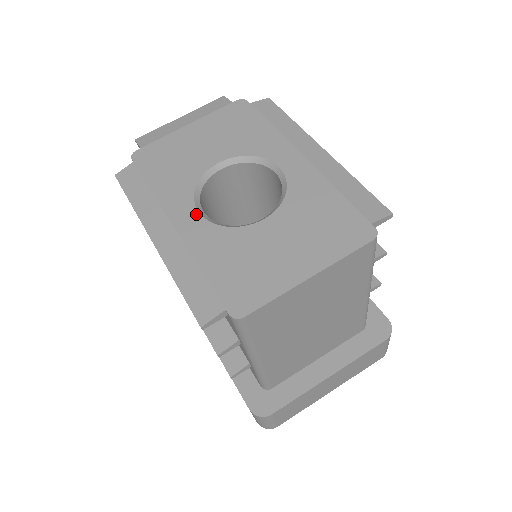
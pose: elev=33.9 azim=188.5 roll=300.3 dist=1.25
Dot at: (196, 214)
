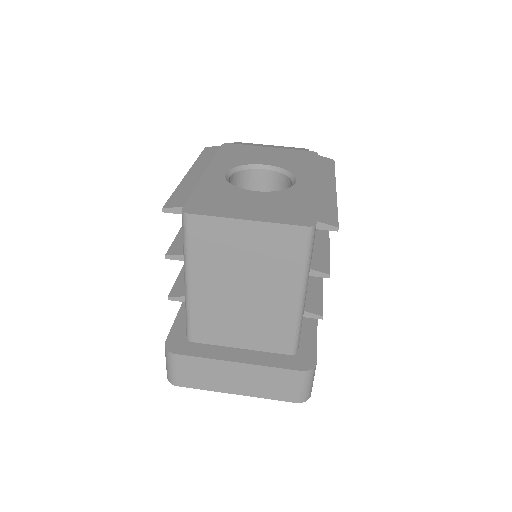
Dot at: (223, 173)
